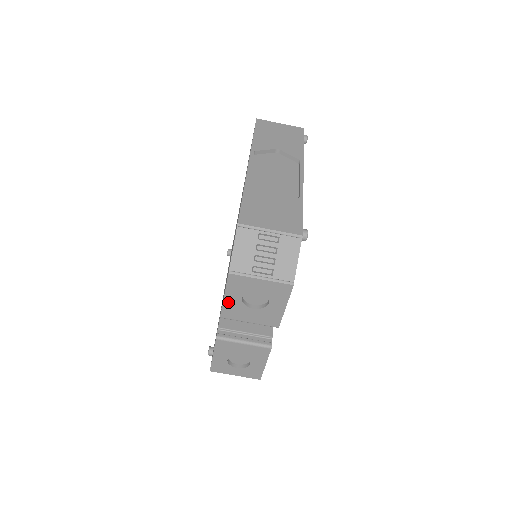
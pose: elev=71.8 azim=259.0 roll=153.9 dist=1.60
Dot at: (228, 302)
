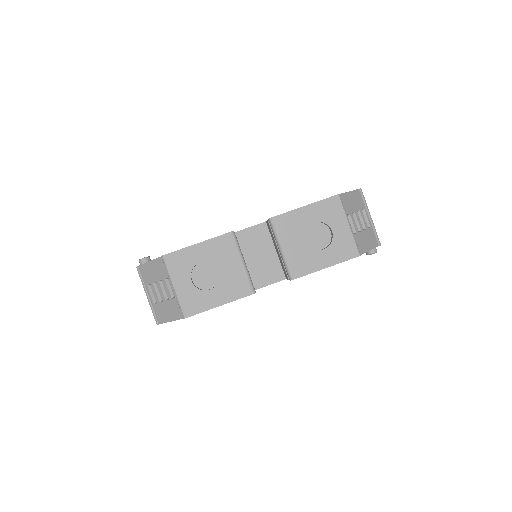
Dot at: (299, 213)
